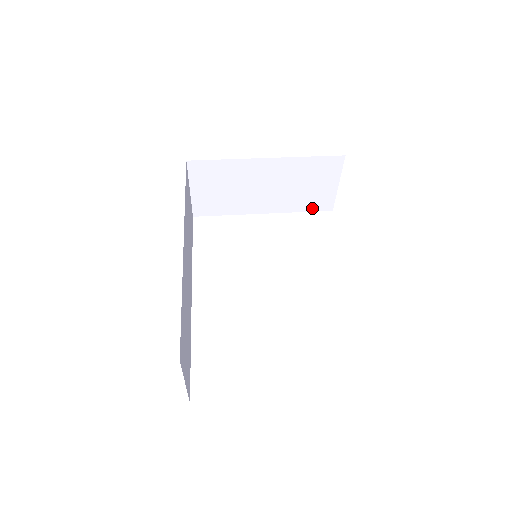
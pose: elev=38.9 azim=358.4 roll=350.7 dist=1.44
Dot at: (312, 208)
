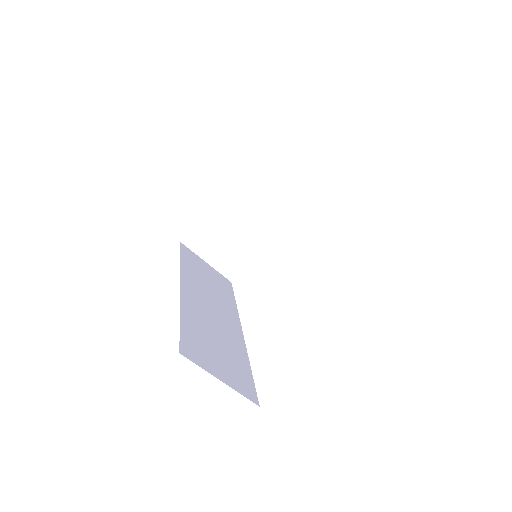
Dot at: (308, 197)
